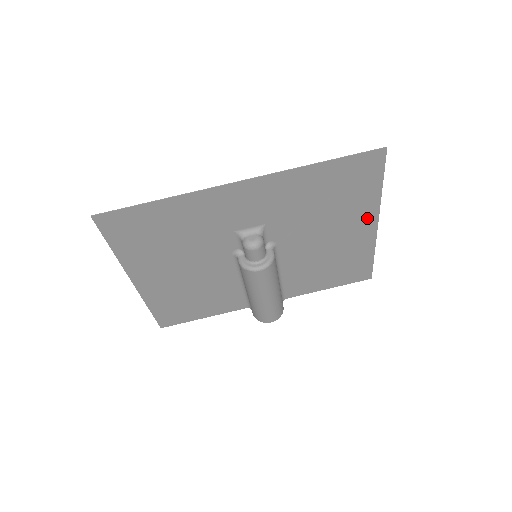
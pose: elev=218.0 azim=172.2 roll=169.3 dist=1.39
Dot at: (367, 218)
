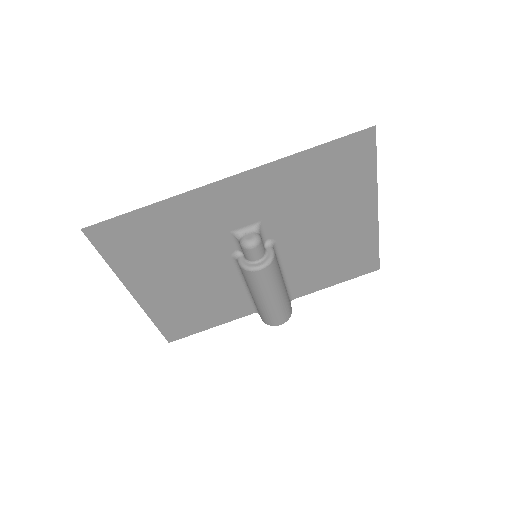
Dot at: (366, 204)
